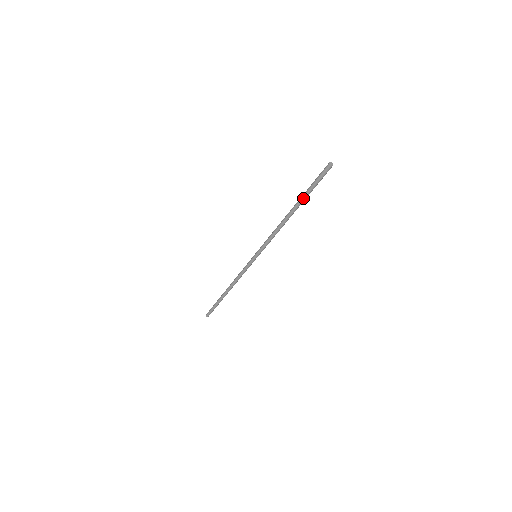
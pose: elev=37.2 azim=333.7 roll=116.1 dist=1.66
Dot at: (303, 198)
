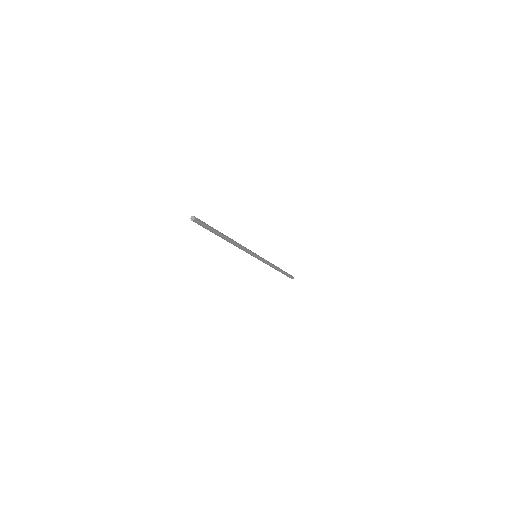
Dot at: (215, 234)
